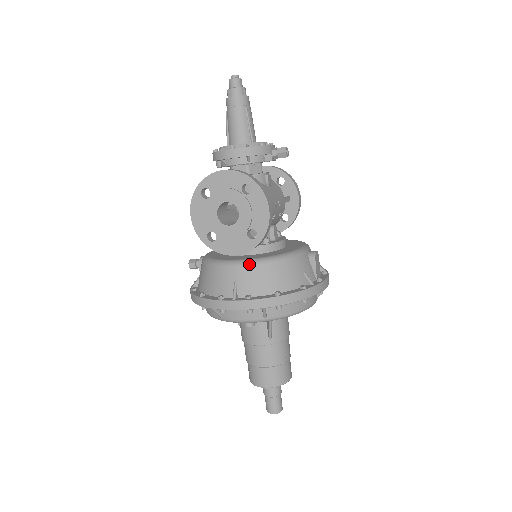
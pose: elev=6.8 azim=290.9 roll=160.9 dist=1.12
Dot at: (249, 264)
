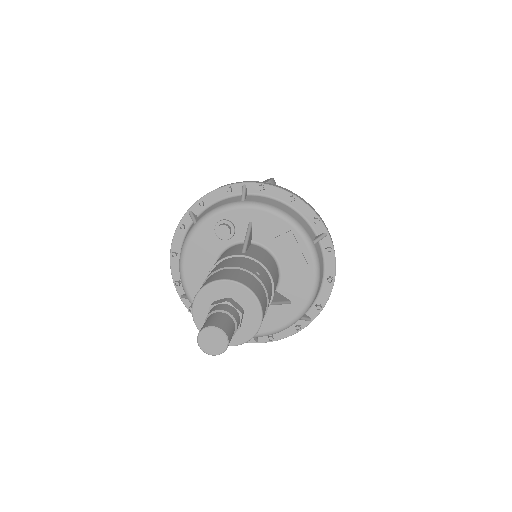
Dot at: occluded
